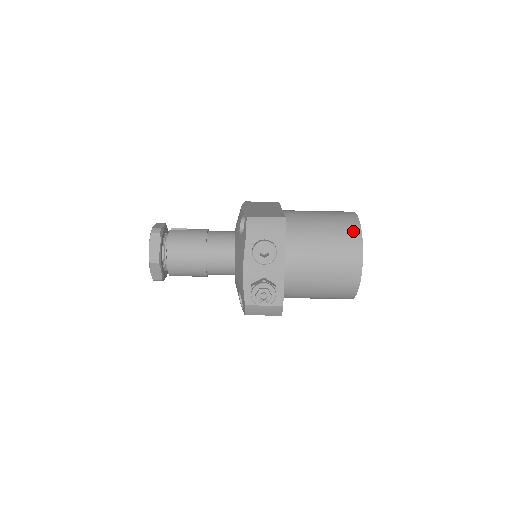
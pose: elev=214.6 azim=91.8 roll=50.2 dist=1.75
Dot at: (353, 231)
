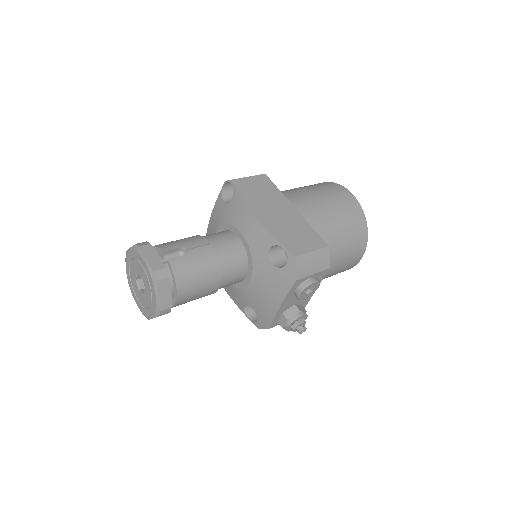
Dot at: (361, 227)
